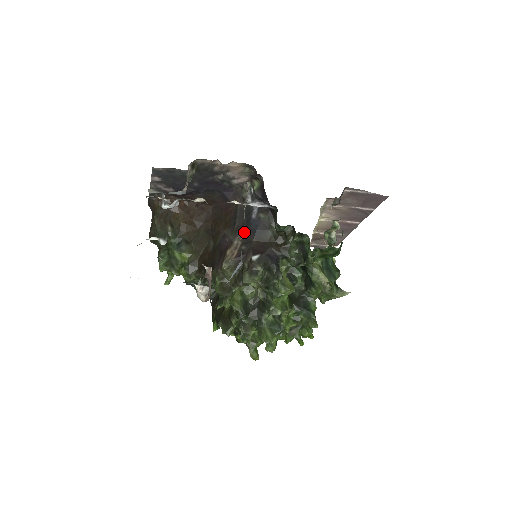
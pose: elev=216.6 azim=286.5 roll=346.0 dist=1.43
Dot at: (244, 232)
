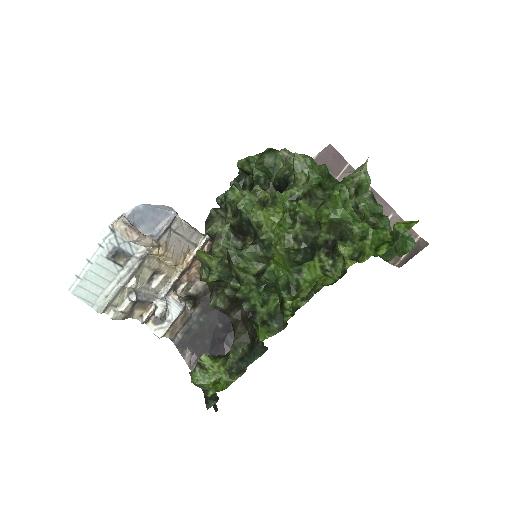
Dot at: occluded
